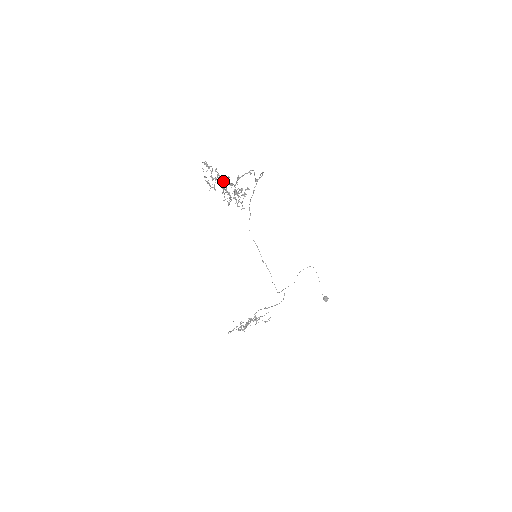
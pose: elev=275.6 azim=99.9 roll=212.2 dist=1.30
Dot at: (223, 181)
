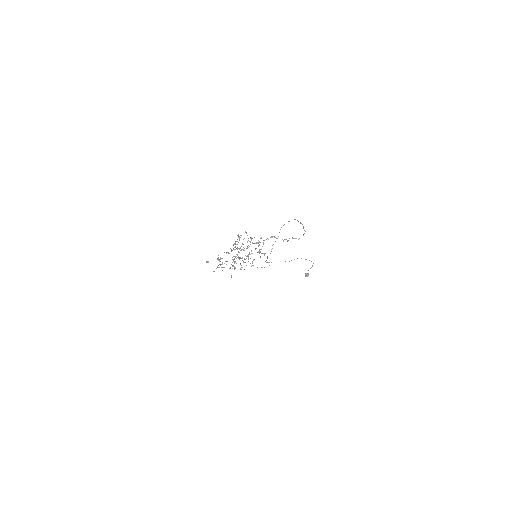
Dot at: (250, 242)
